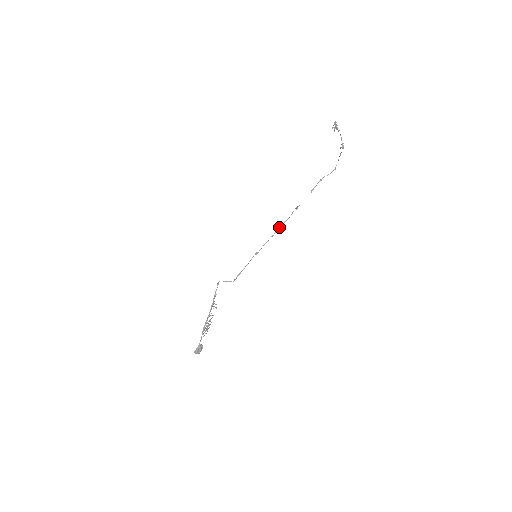
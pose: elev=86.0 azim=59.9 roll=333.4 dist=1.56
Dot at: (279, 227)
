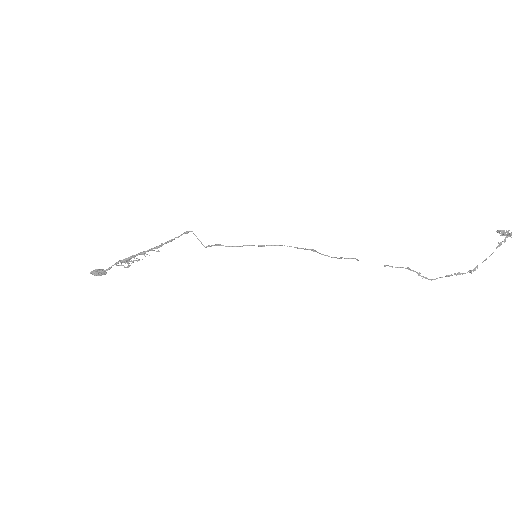
Dot at: (313, 251)
